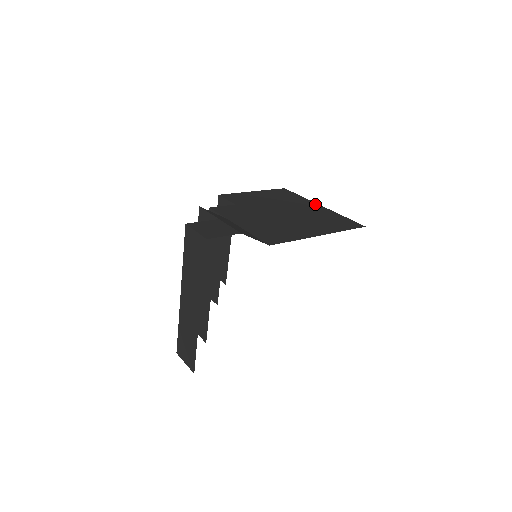
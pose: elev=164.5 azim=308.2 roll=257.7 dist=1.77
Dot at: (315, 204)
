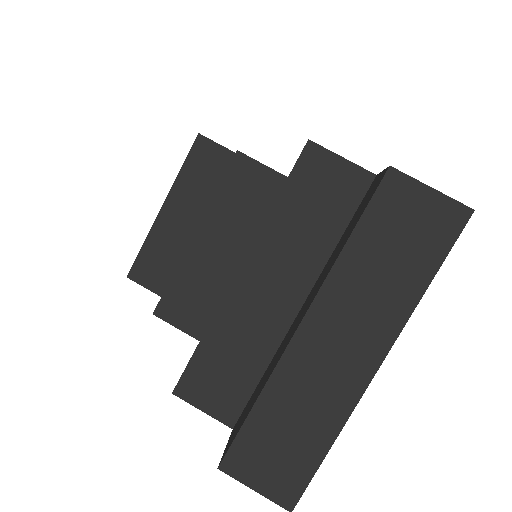
Dot at: occluded
